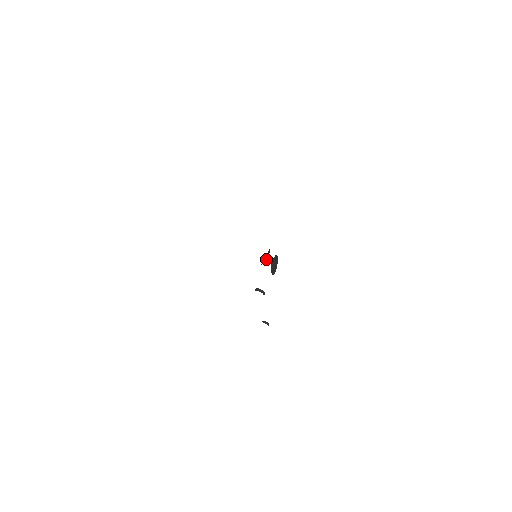
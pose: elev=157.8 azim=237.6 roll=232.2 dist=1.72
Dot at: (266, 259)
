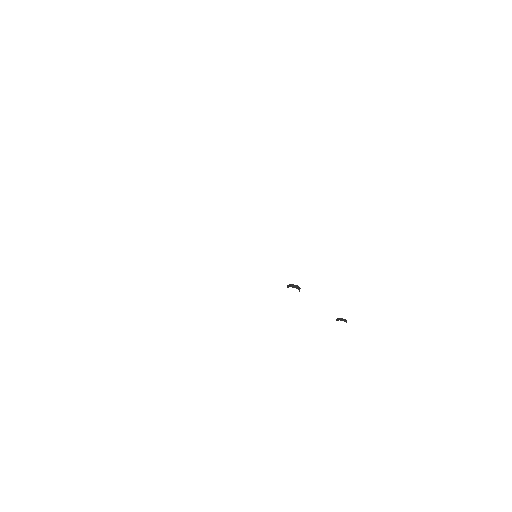
Dot at: occluded
